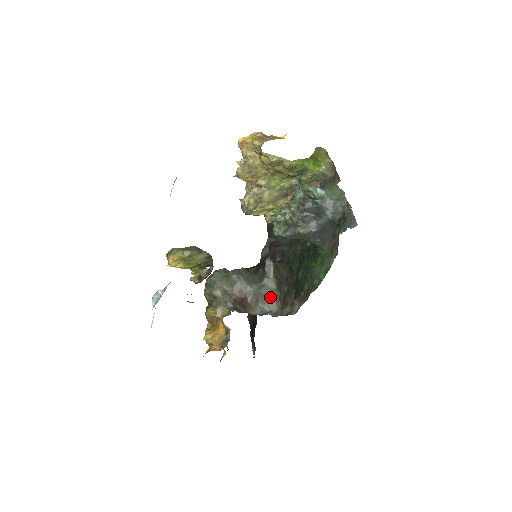
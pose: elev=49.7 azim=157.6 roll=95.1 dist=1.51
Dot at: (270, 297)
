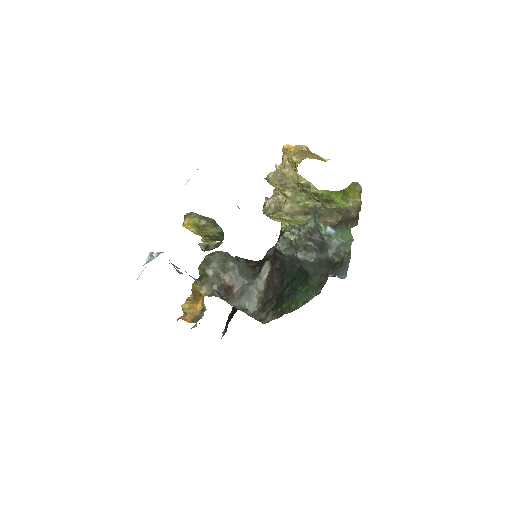
Dot at: (254, 296)
